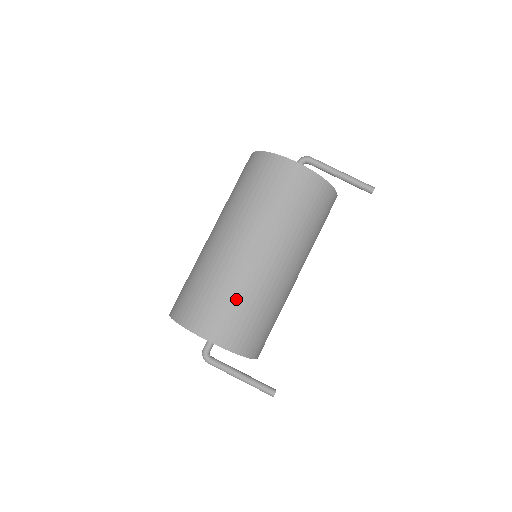
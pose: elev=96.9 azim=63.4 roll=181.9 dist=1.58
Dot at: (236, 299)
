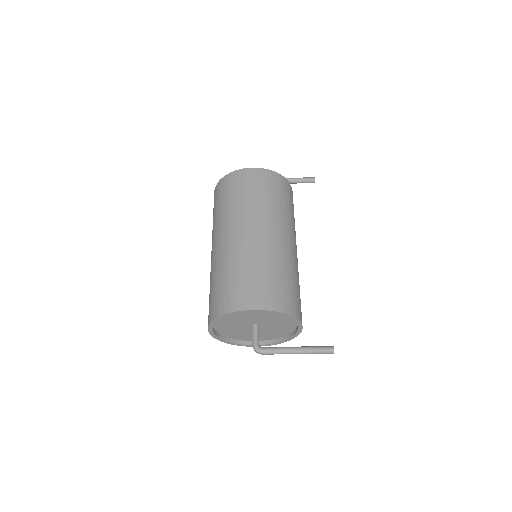
Dot at: (260, 269)
